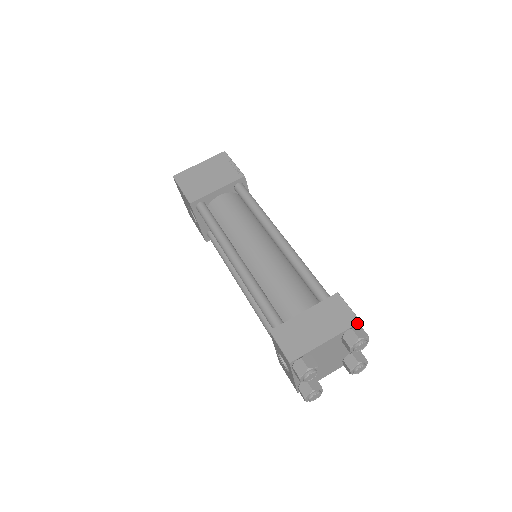
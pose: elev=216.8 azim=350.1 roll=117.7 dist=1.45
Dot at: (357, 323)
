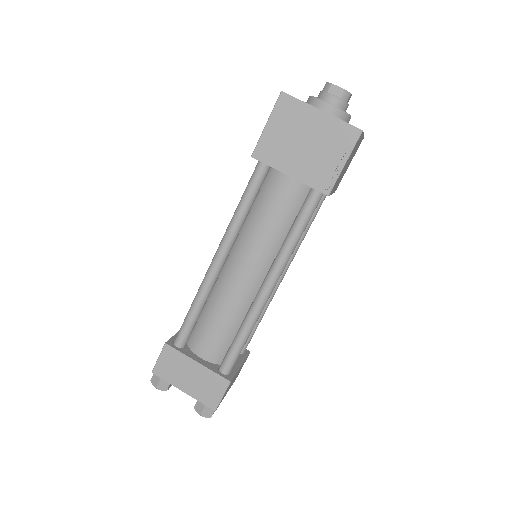
Dot at: (212, 409)
